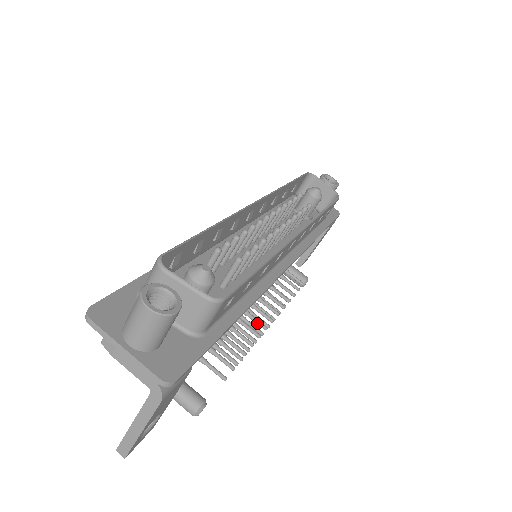
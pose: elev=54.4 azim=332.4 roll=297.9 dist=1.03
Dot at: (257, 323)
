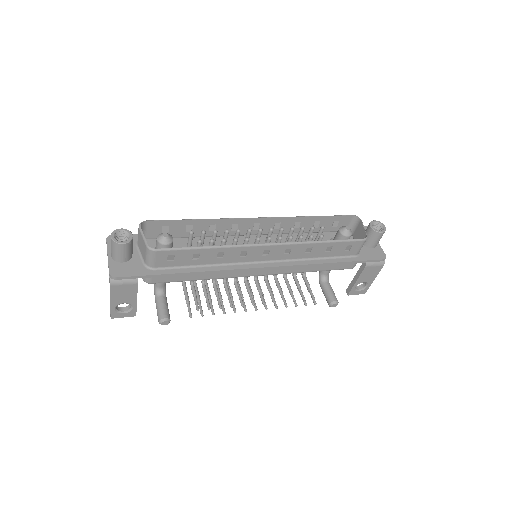
Dot at: (240, 300)
